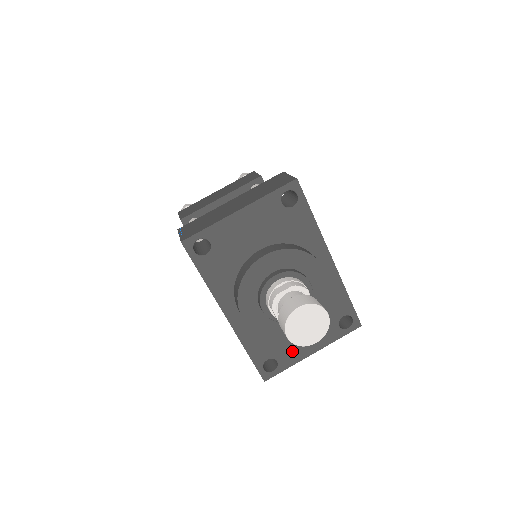
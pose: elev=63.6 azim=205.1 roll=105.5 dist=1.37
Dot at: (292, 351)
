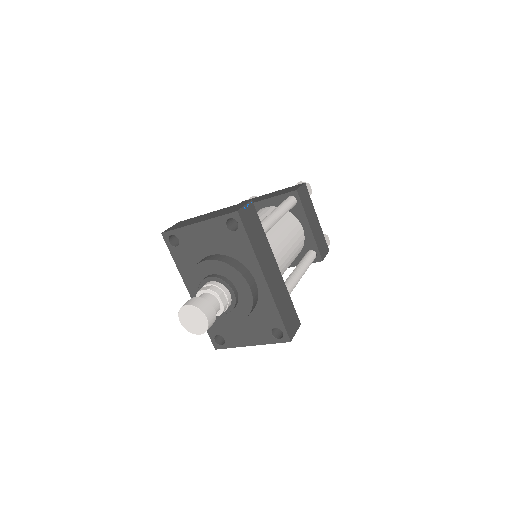
Dot at: (235, 337)
